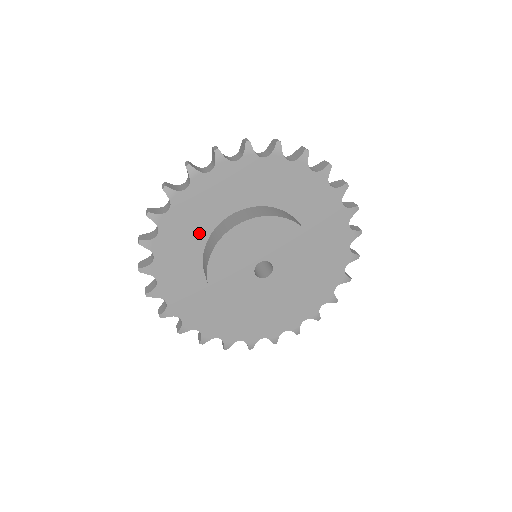
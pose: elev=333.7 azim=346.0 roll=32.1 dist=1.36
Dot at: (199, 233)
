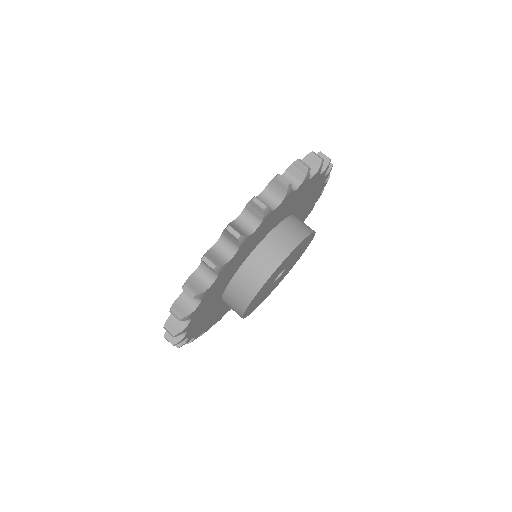
Dot at: (214, 306)
